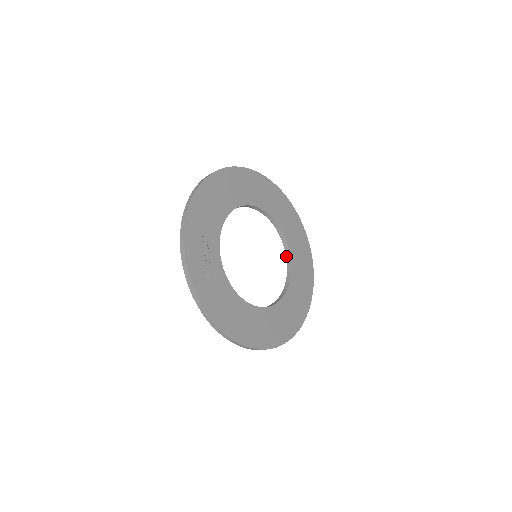
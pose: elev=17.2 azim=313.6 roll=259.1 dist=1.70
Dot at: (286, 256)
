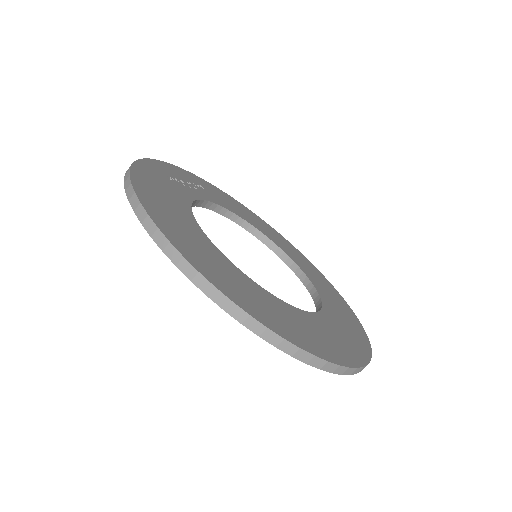
Dot at: occluded
